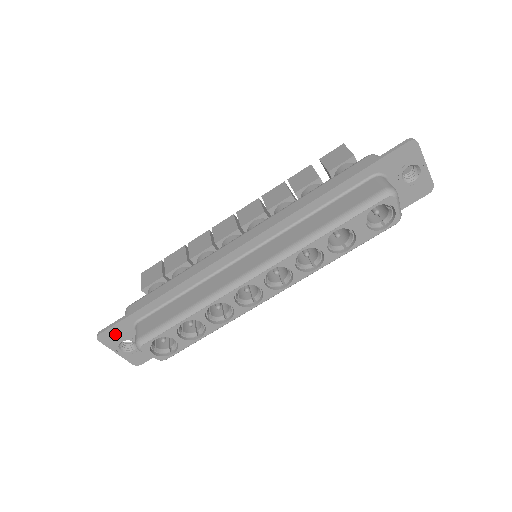
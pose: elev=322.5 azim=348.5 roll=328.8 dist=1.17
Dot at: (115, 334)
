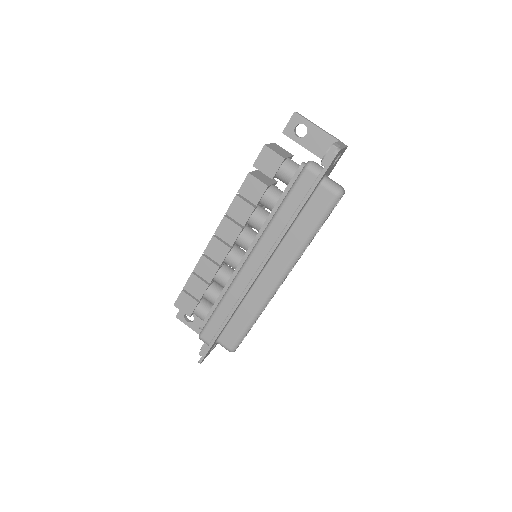
Dot at: (207, 354)
